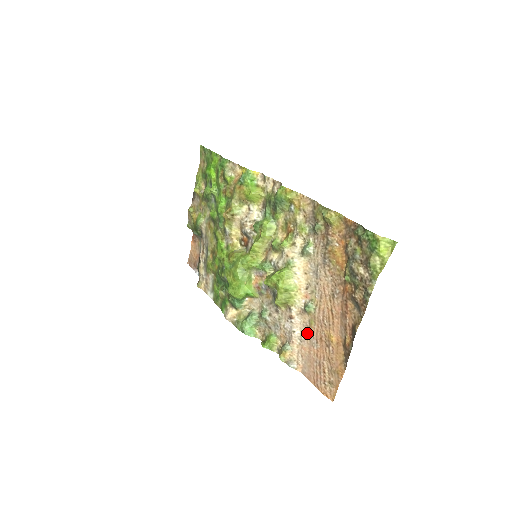
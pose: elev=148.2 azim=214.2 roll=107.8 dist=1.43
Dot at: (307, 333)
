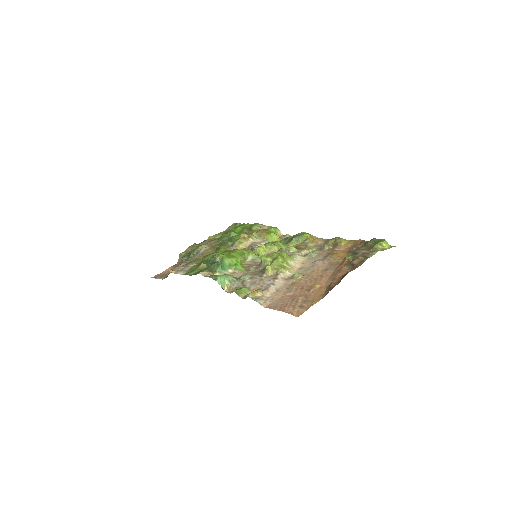
Dot at: (287, 288)
